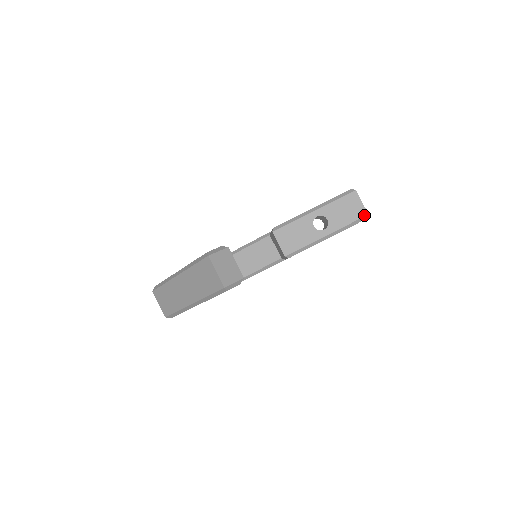
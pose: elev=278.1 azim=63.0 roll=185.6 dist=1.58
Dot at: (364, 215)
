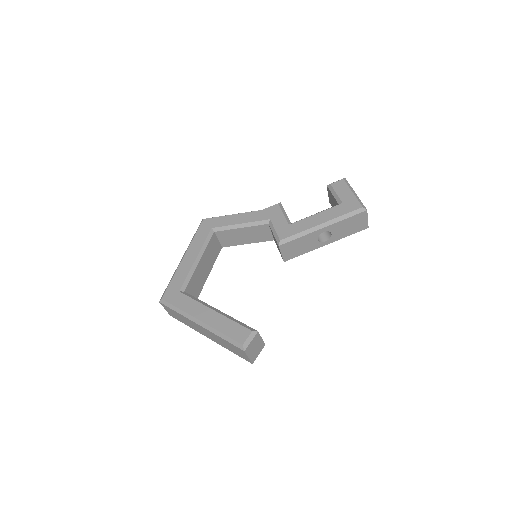
Dot at: occluded
